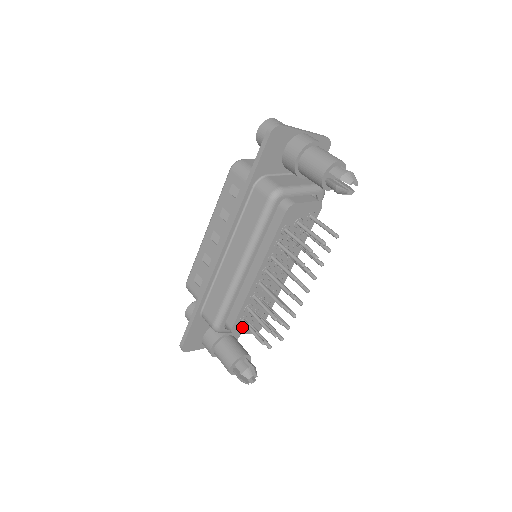
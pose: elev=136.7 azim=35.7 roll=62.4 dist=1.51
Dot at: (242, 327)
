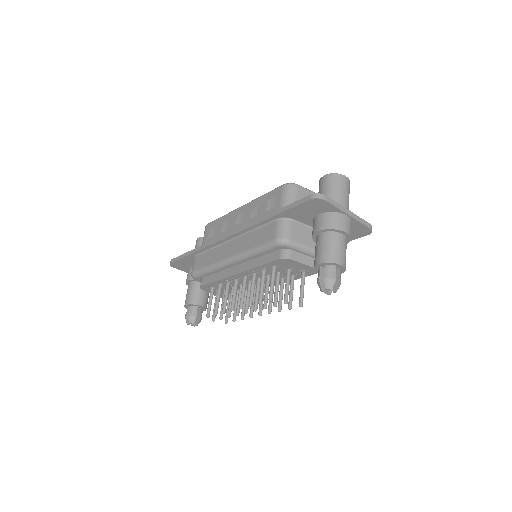
Dot at: occluded
